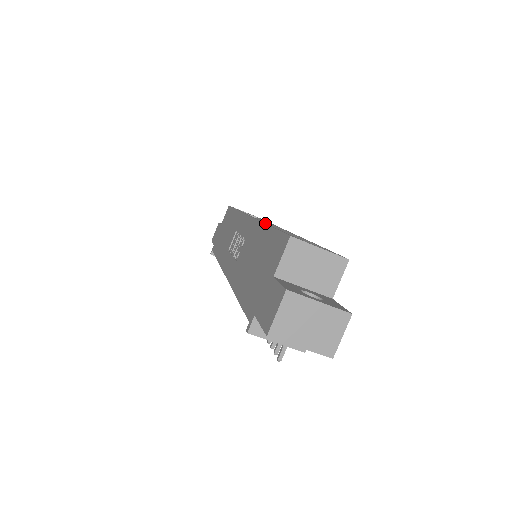
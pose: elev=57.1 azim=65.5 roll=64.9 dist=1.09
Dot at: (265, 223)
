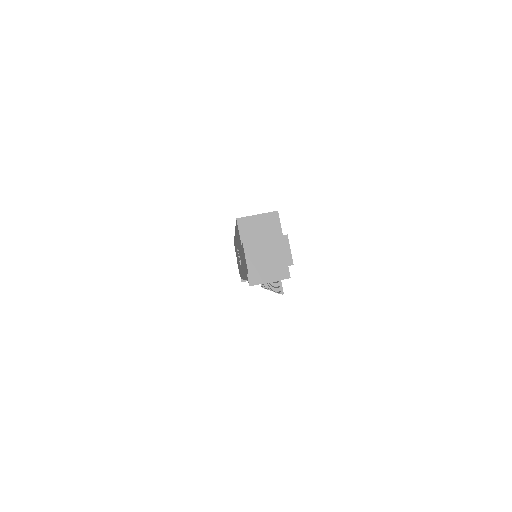
Dot at: occluded
